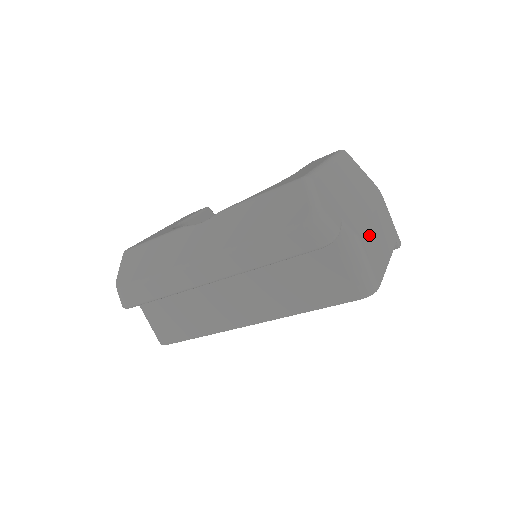
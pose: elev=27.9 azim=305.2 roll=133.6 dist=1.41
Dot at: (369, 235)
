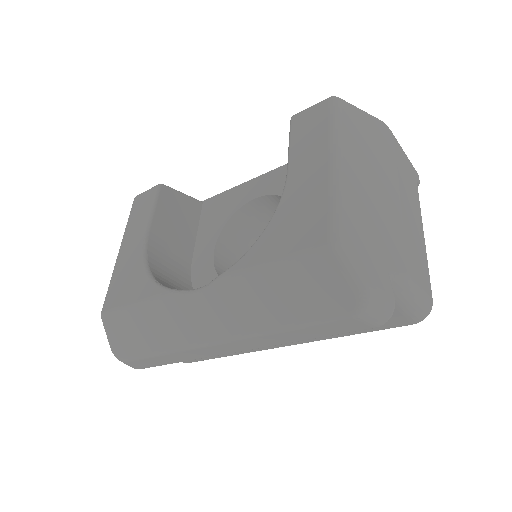
Dot at: (409, 243)
